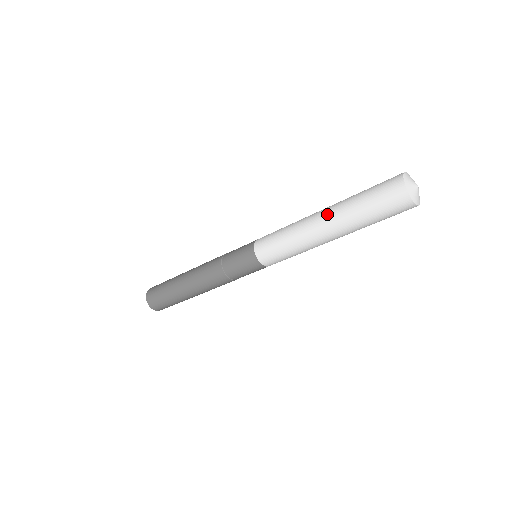
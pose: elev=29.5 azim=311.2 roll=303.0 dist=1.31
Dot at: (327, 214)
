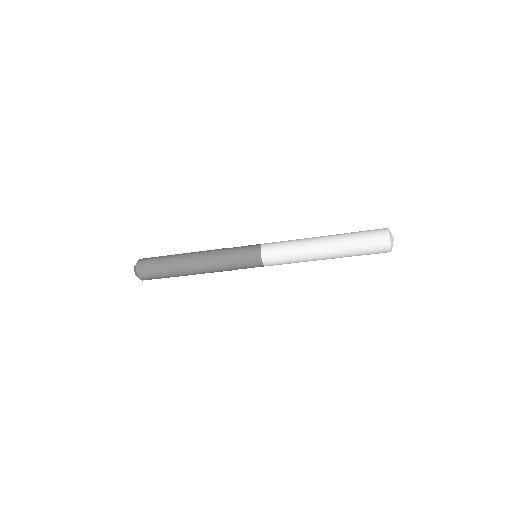
Dot at: (330, 254)
